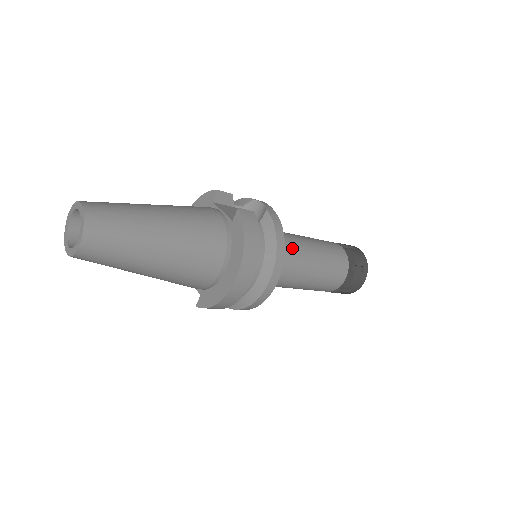
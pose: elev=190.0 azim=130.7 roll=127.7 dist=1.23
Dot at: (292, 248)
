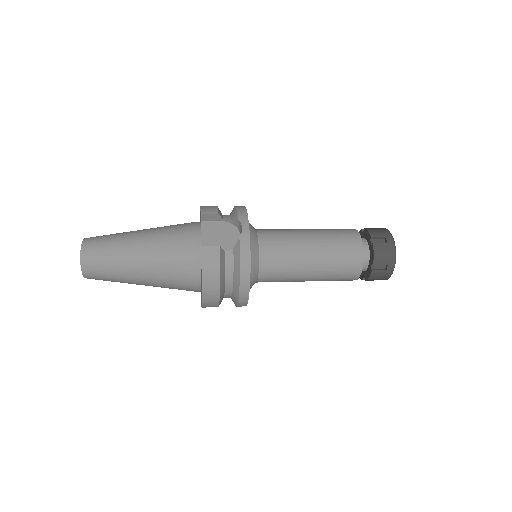
Dot at: (282, 259)
